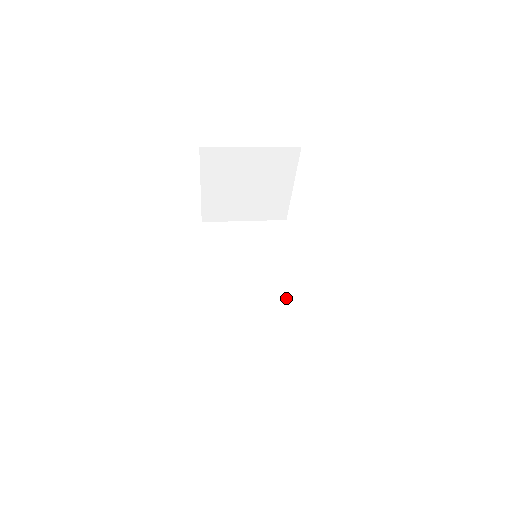
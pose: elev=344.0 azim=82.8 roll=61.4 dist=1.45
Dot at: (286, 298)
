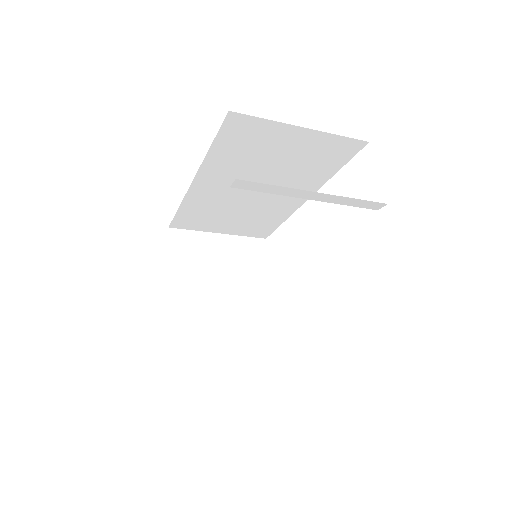
Dot at: occluded
